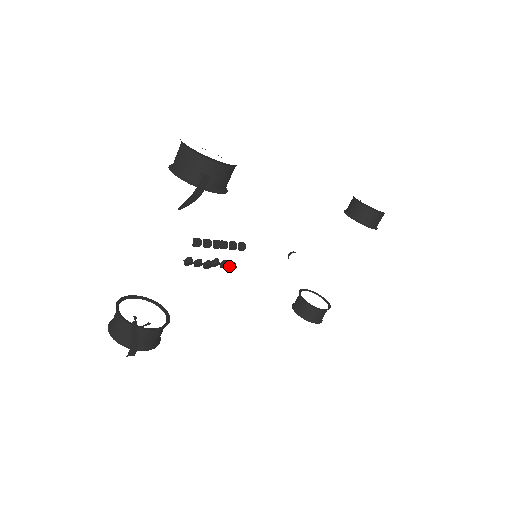
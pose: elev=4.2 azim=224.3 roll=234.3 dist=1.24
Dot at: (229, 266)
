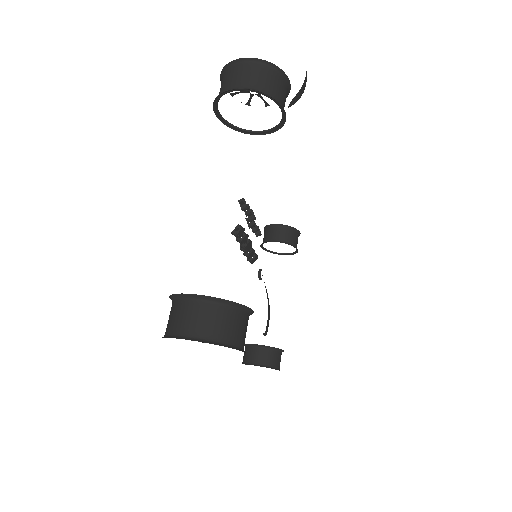
Dot at: (250, 258)
